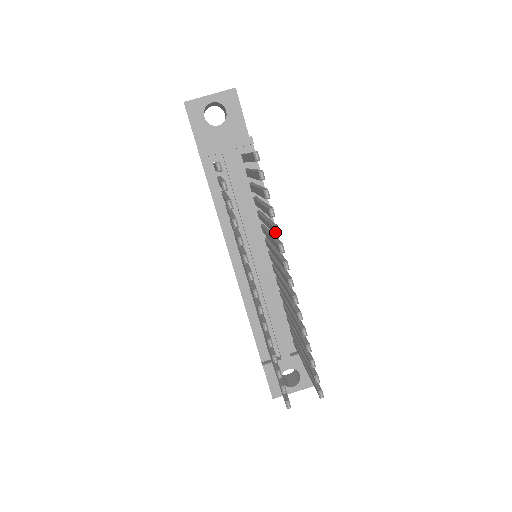
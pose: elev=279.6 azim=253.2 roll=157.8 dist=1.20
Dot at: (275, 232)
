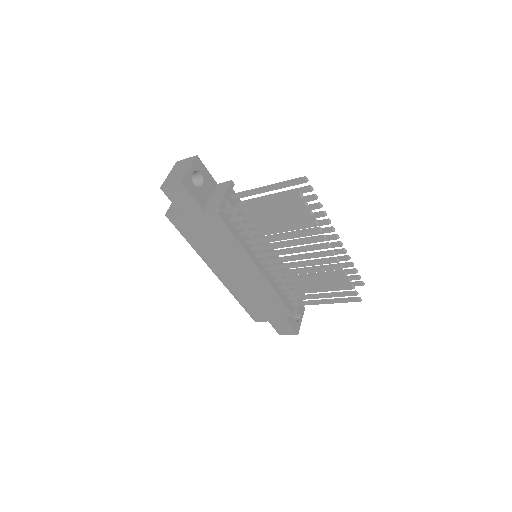
Dot at: (325, 214)
